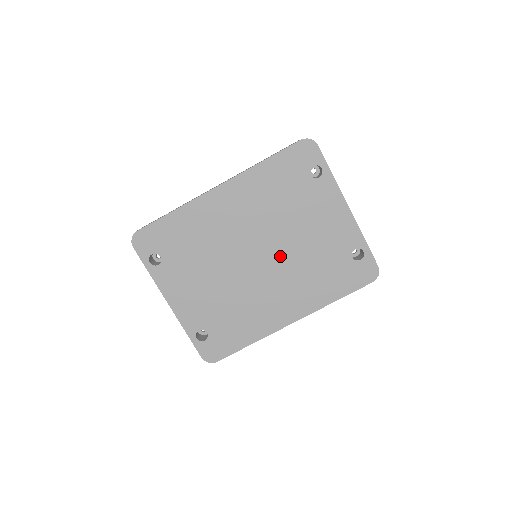
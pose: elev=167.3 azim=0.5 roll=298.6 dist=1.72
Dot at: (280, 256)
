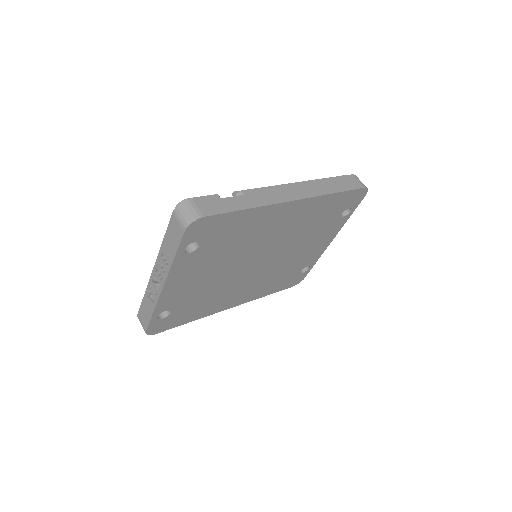
Dot at: (272, 263)
